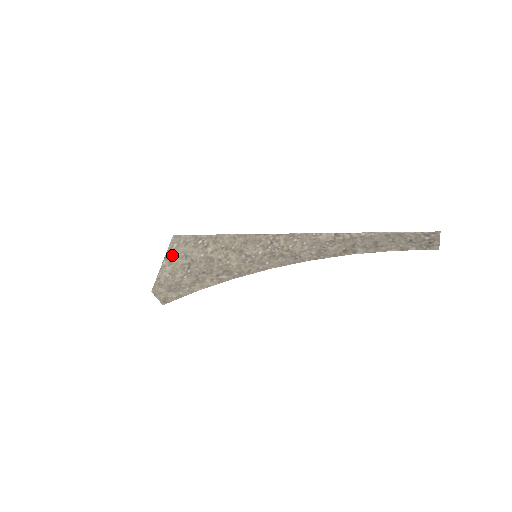
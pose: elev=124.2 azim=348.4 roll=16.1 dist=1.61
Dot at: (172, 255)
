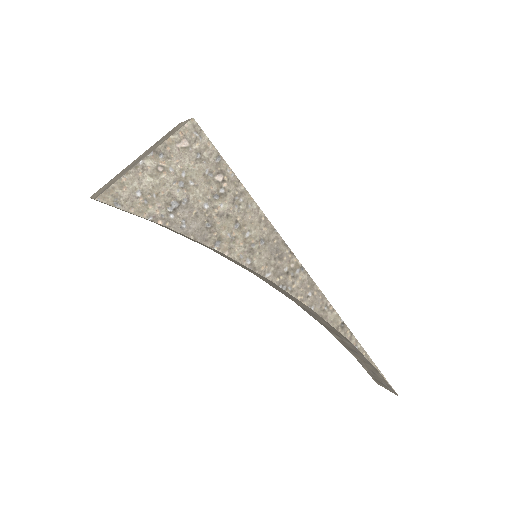
Dot at: (168, 159)
